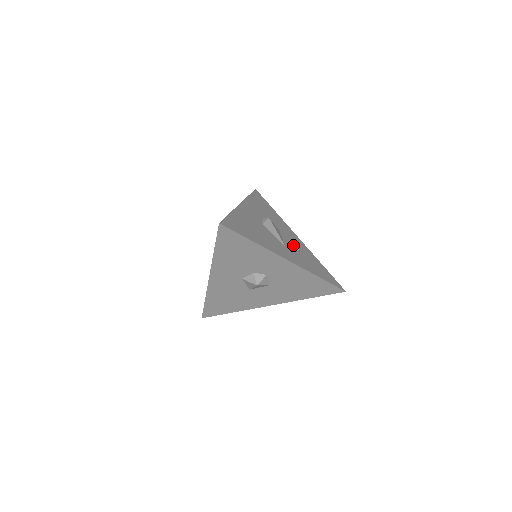
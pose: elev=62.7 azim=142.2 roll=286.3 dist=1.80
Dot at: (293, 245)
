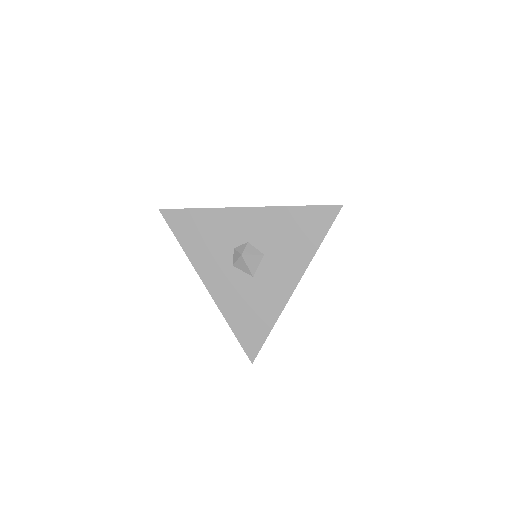
Dot at: occluded
